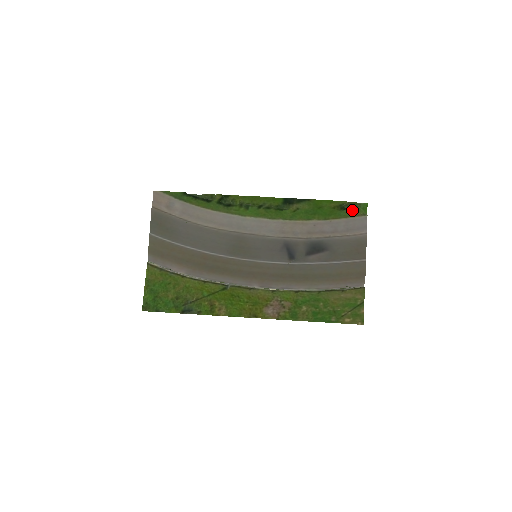
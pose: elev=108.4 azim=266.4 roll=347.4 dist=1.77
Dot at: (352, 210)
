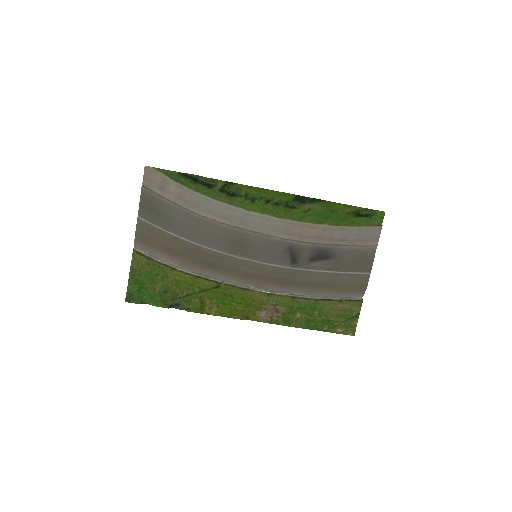
Dot at: (367, 218)
